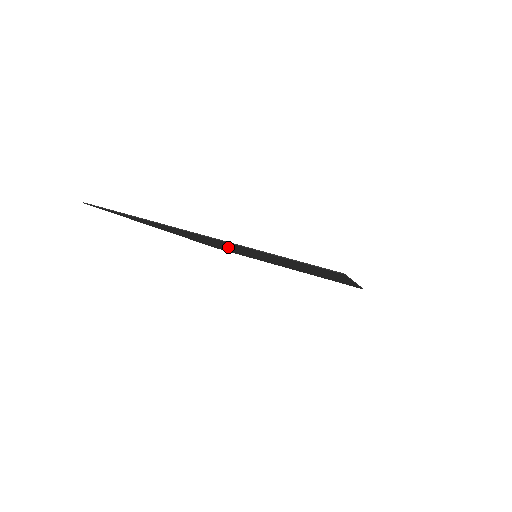
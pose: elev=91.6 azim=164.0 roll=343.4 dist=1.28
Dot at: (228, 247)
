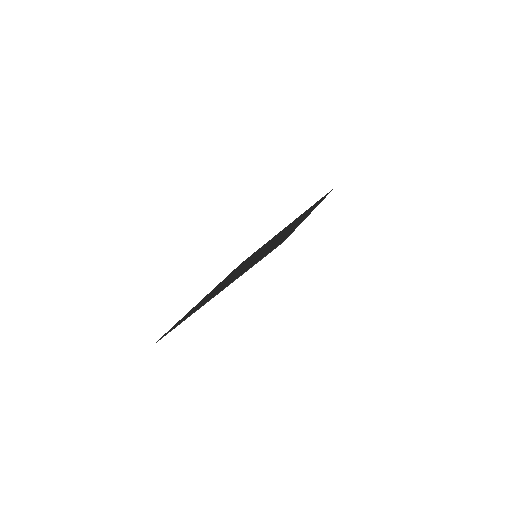
Dot at: occluded
